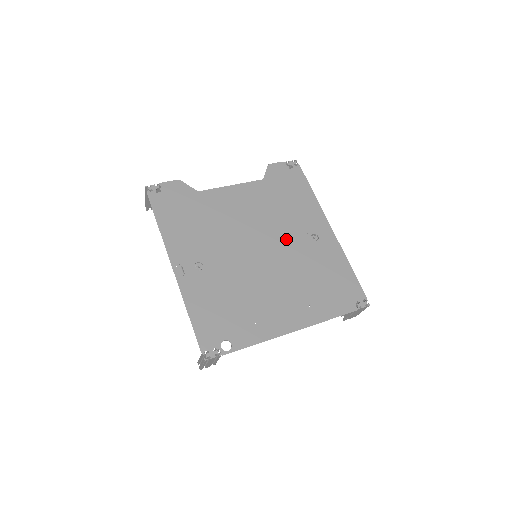
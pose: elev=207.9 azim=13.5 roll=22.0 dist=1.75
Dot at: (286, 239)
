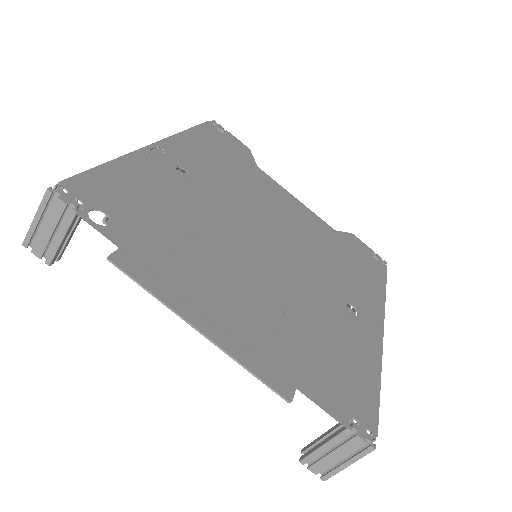
Dot at: (313, 272)
